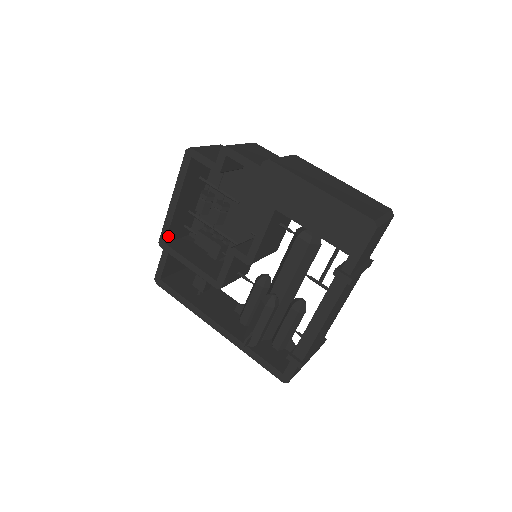
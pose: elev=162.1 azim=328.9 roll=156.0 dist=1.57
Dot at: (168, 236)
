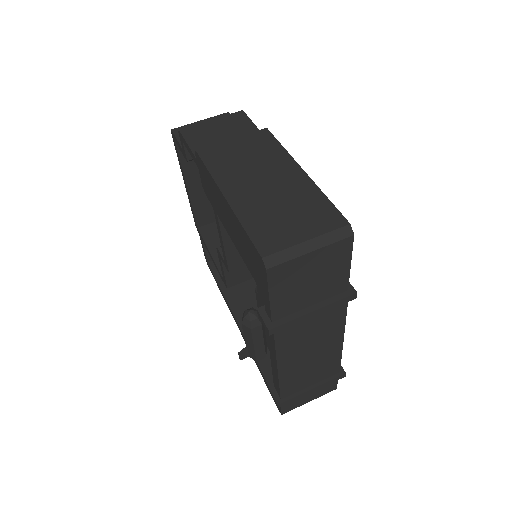
Dot at: (198, 221)
